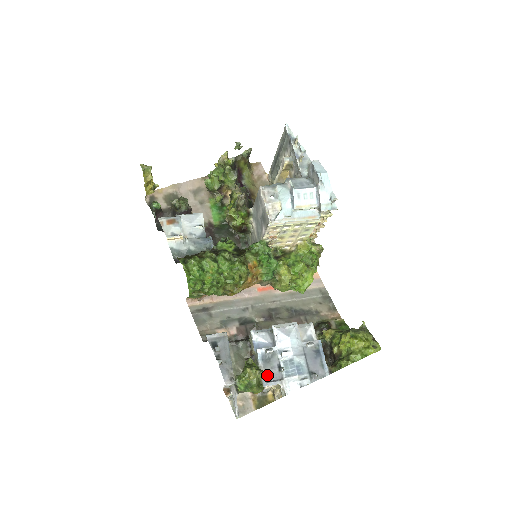
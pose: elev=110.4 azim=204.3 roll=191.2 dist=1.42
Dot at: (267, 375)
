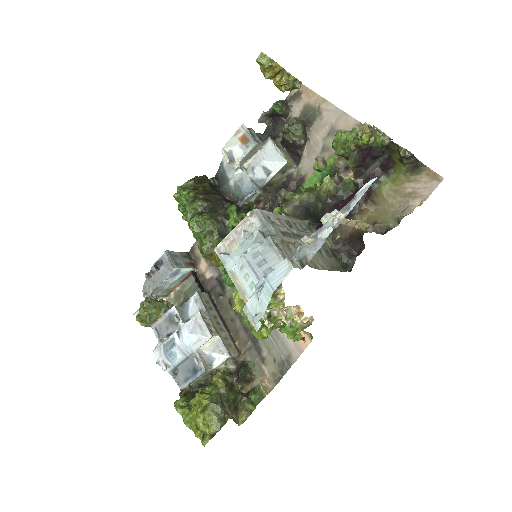
Dot at: (161, 325)
